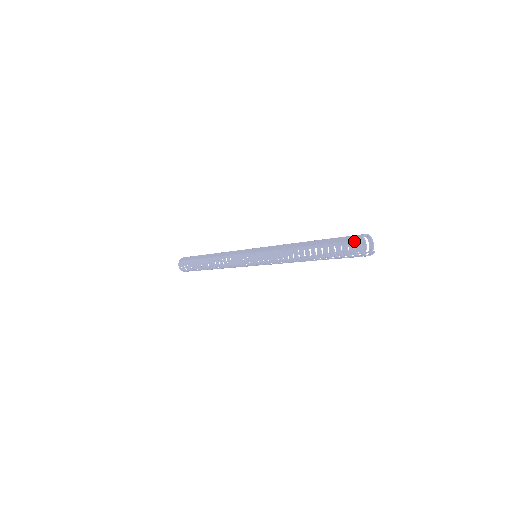
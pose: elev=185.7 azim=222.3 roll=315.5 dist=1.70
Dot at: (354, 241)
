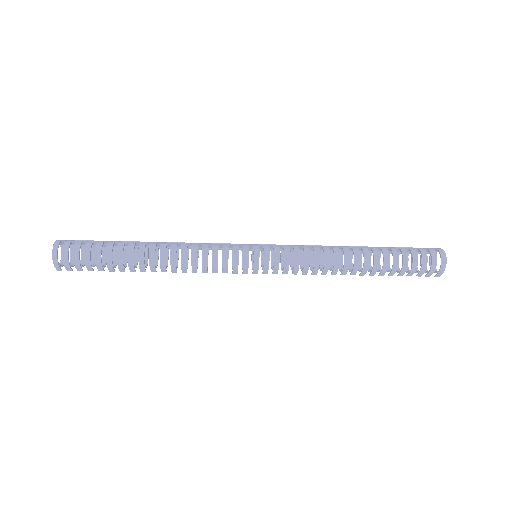
Dot at: (433, 248)
